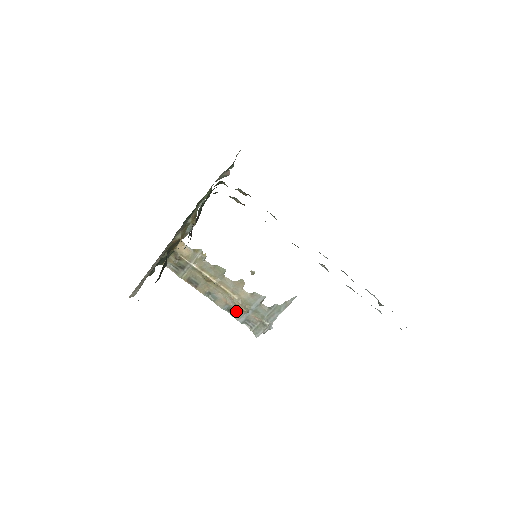
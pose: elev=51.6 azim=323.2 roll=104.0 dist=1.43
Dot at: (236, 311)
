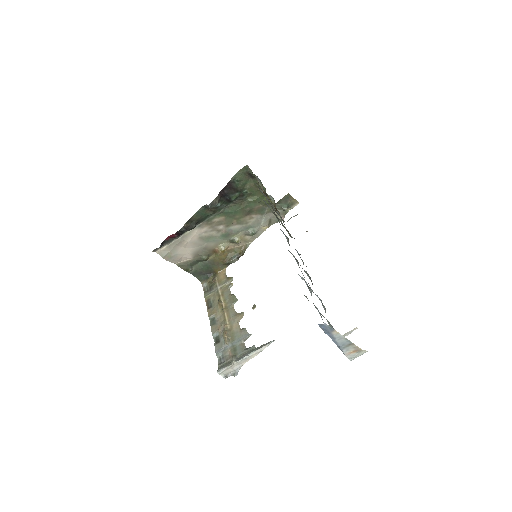
Dot at: (220, 341)
